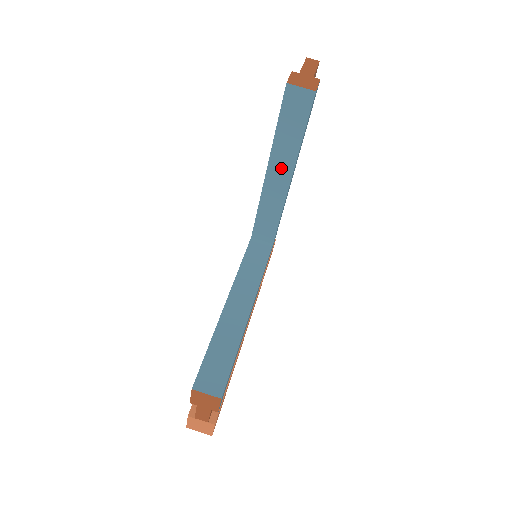
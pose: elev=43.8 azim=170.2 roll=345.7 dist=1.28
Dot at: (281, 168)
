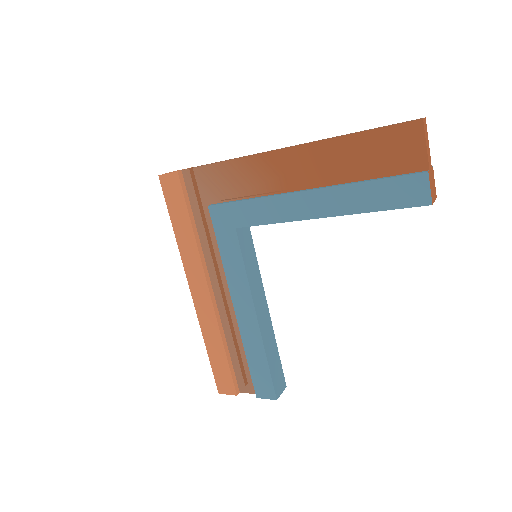
Dot at: occluded
